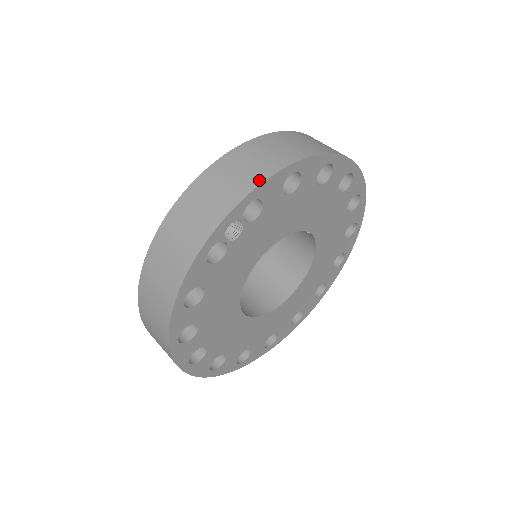
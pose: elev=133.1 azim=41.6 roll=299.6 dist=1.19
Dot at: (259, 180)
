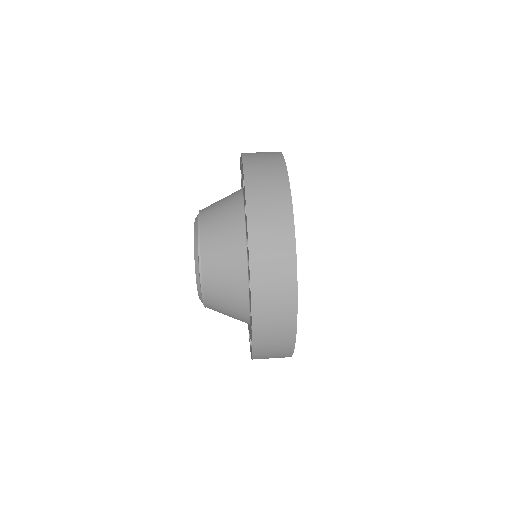
Dot at: (291, 227)
